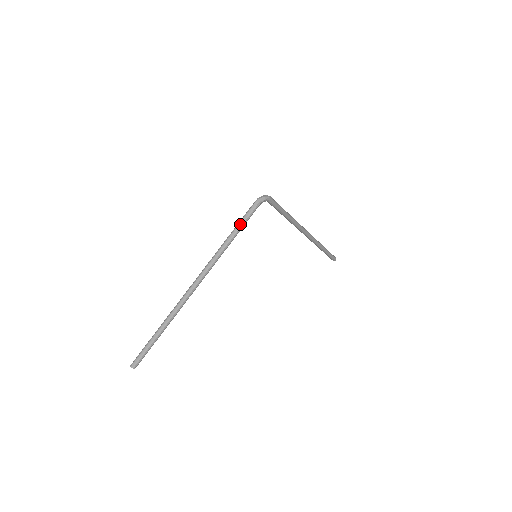
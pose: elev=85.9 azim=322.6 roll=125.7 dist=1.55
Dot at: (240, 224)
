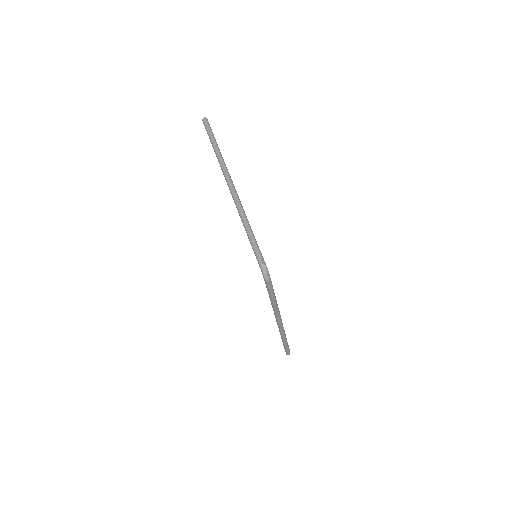
Dot at: (273, 295)
